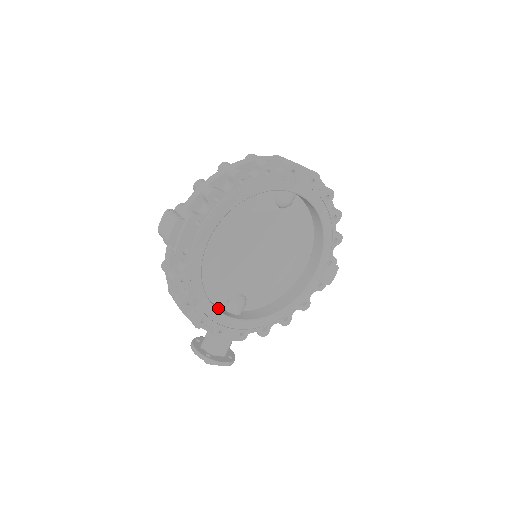
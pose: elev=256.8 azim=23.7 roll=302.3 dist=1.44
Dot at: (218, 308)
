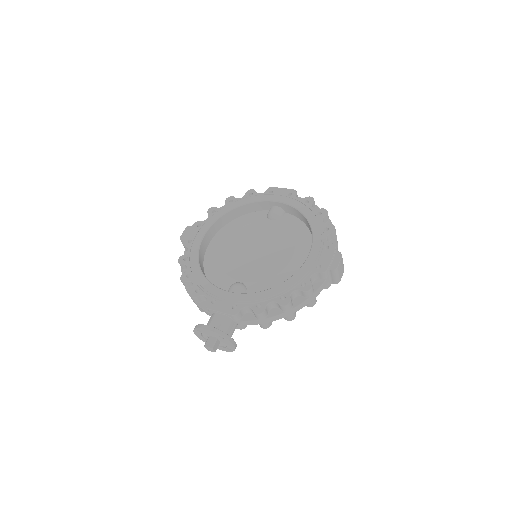
Dot at: occluded
